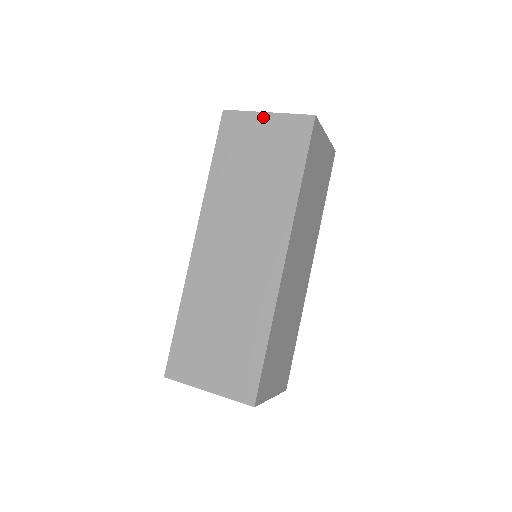
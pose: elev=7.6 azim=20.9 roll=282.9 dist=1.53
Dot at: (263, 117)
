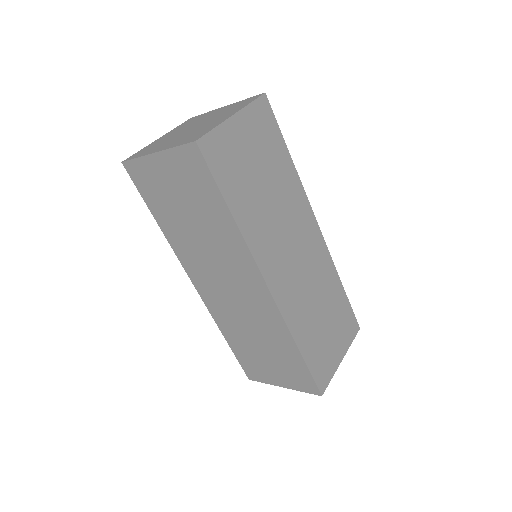
Dot at: (155, 159)
